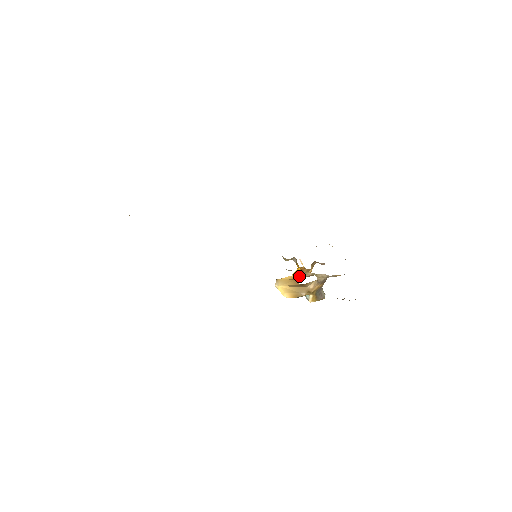
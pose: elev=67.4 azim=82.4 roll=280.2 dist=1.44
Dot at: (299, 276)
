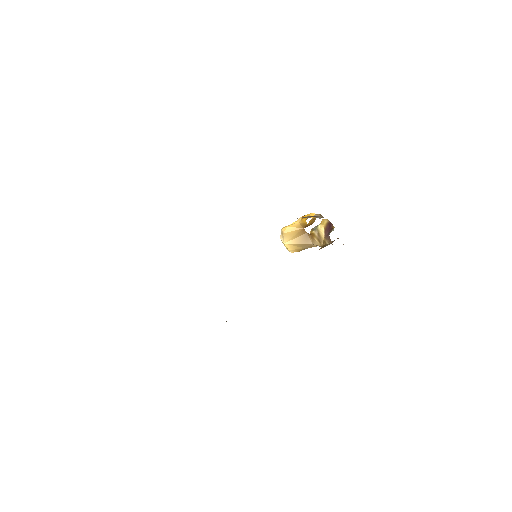
Dot at: (306, 226)
